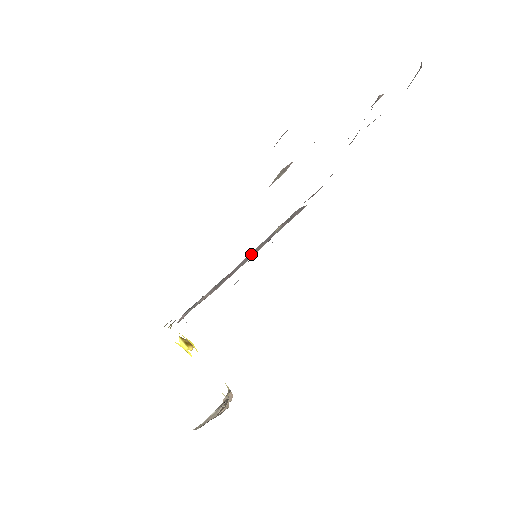
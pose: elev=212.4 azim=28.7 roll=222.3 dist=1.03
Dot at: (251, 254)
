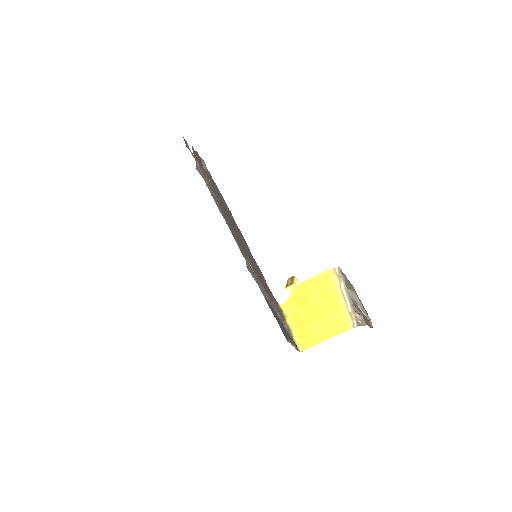
Dot at: (262, 289)
